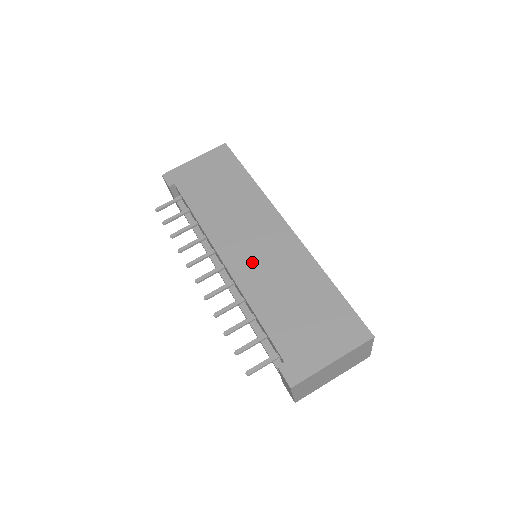
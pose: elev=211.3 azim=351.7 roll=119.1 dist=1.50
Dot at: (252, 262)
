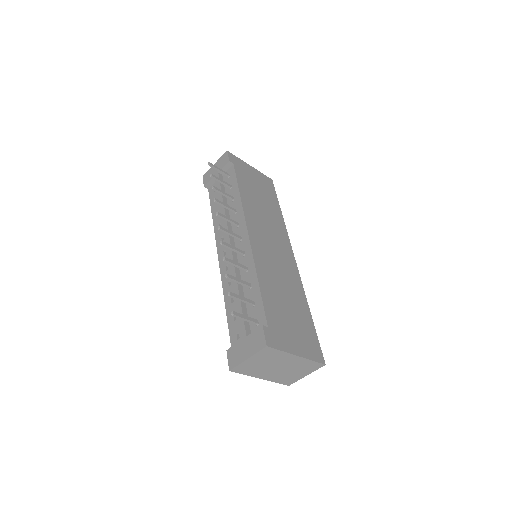
Dot at: (267, 253)
